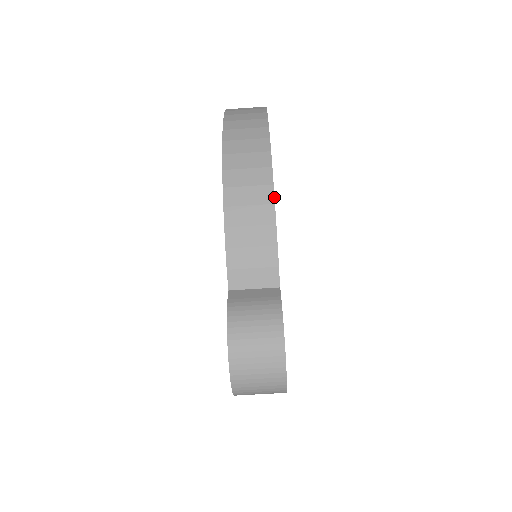
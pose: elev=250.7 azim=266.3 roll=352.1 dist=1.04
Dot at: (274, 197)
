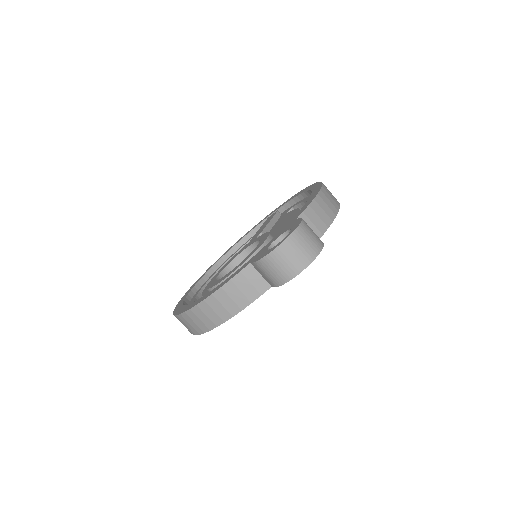
Dot at: occluded
